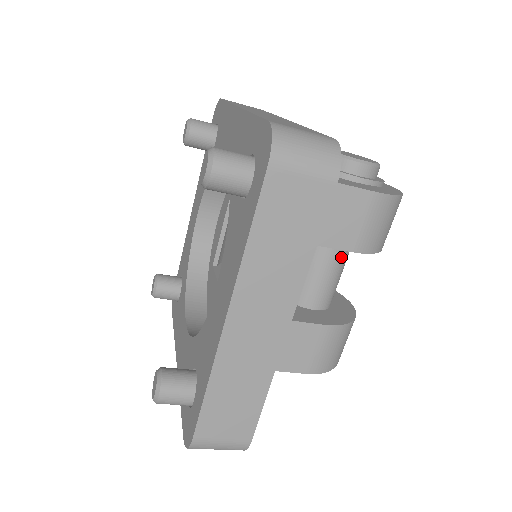
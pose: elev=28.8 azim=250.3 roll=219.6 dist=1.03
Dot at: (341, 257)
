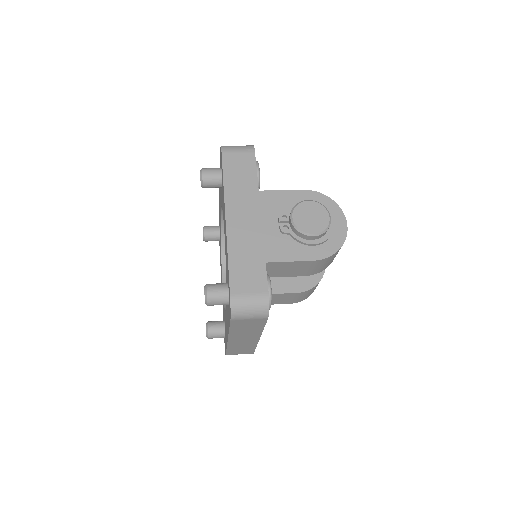
Dot at: occluded
